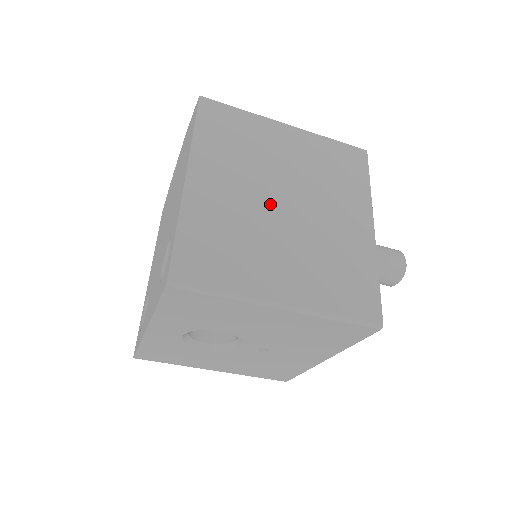
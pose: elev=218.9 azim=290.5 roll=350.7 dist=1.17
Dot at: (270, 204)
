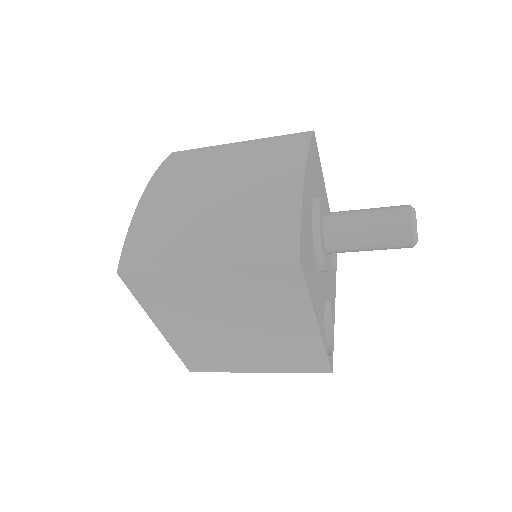
Dot at: (223, 331)
